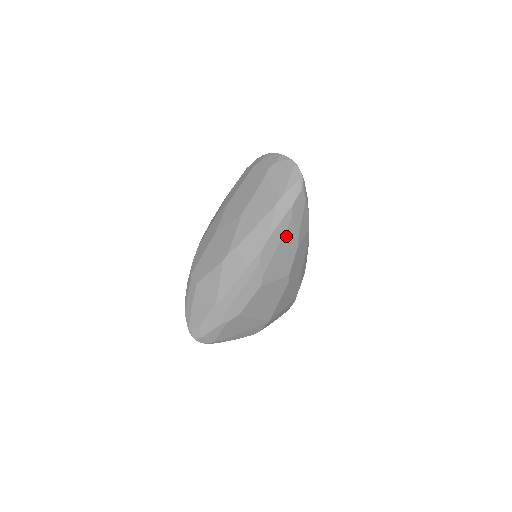
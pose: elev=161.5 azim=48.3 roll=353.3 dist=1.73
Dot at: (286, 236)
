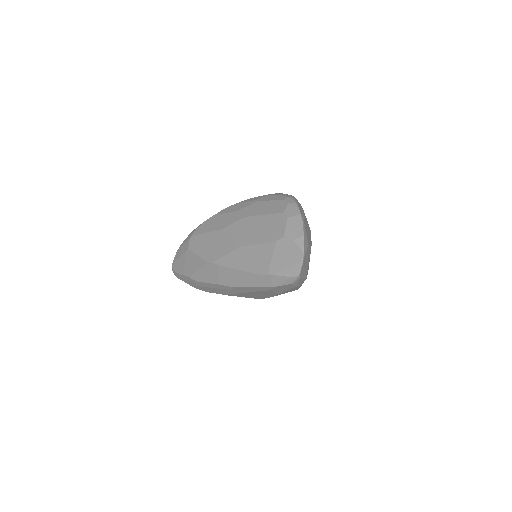
Dot at: (262, 292)
